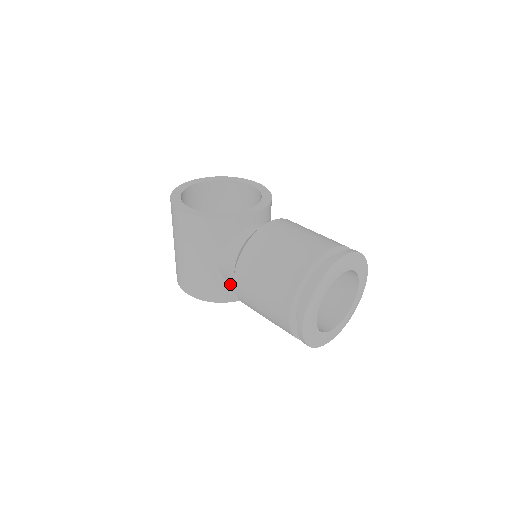
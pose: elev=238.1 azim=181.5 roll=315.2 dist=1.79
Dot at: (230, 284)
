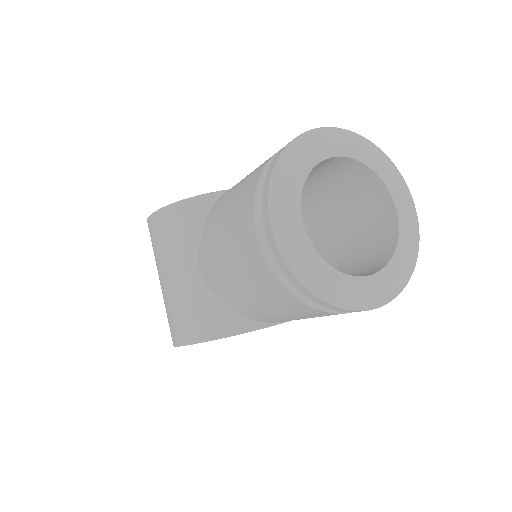
Dot at: (223, 302)
